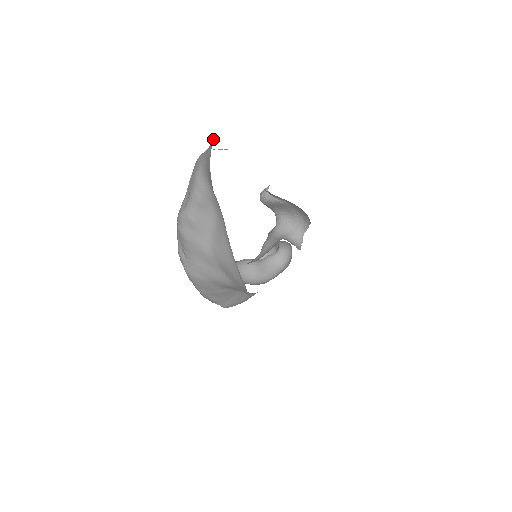
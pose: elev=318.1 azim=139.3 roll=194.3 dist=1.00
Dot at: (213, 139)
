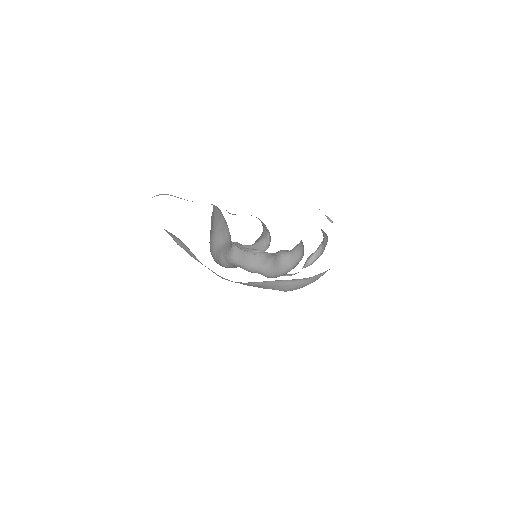
Dot at: occluded
